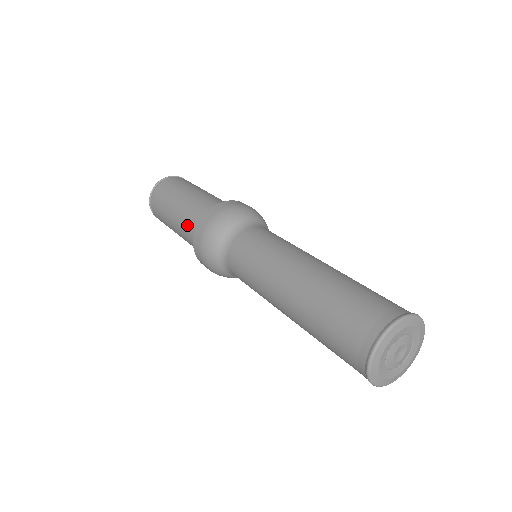
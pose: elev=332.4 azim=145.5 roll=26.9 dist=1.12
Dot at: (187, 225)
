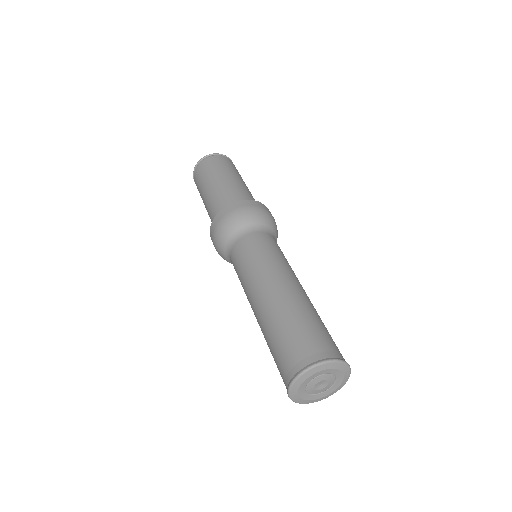
Dot at: (218, 200)
